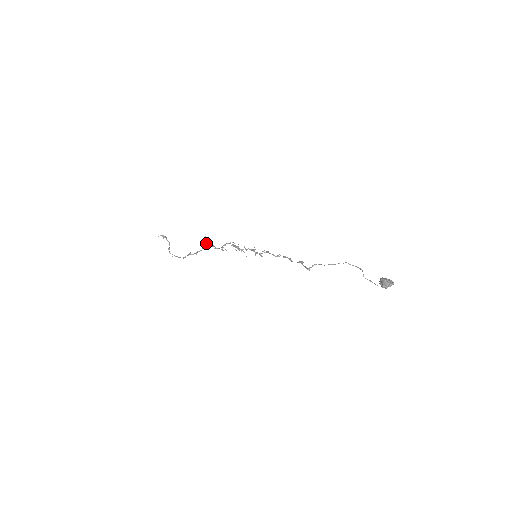
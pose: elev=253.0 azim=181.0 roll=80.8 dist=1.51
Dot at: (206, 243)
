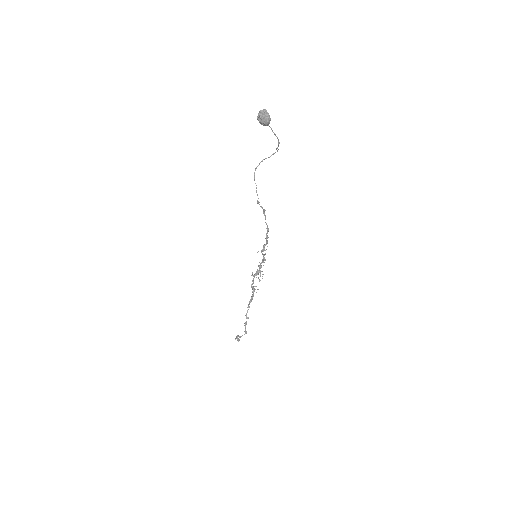
Dot at: (250, 302)
